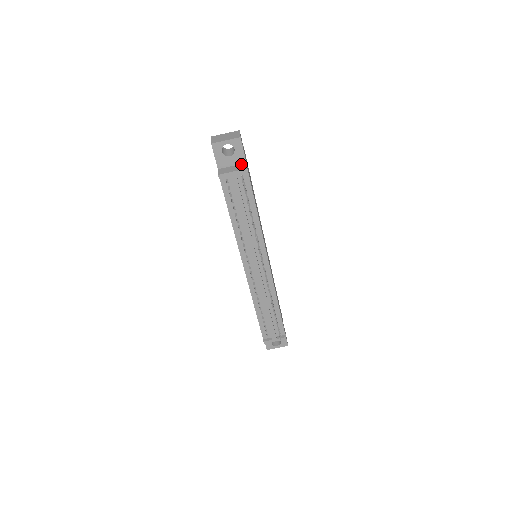
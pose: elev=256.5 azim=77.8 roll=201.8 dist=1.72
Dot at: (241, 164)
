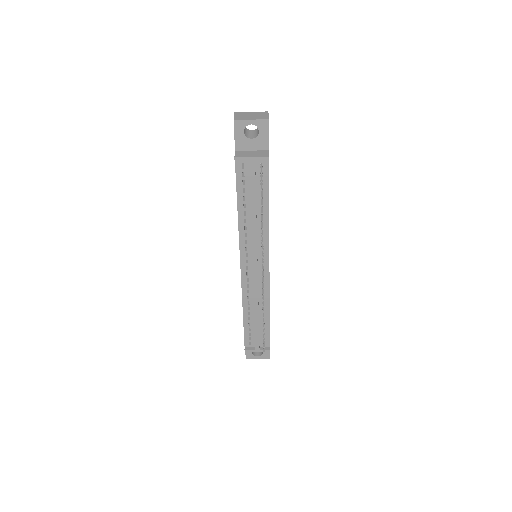
Dot at: (263, 150)
